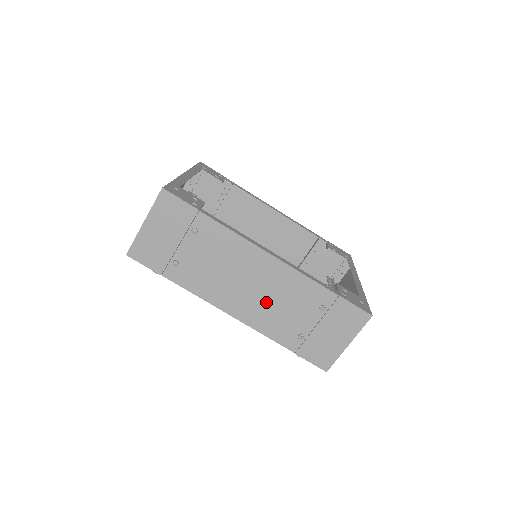
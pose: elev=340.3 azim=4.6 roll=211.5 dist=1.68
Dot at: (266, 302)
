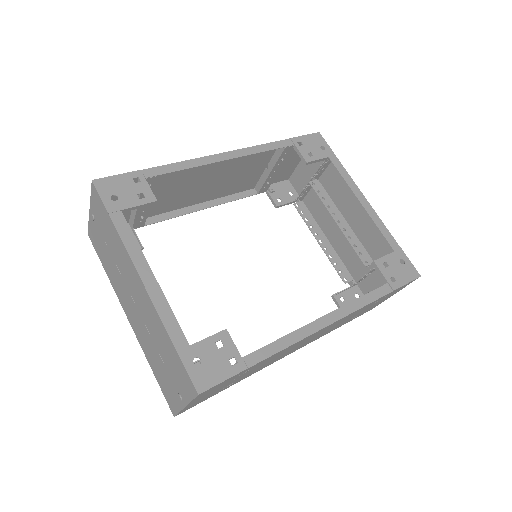
Dot at: (323, 333)
